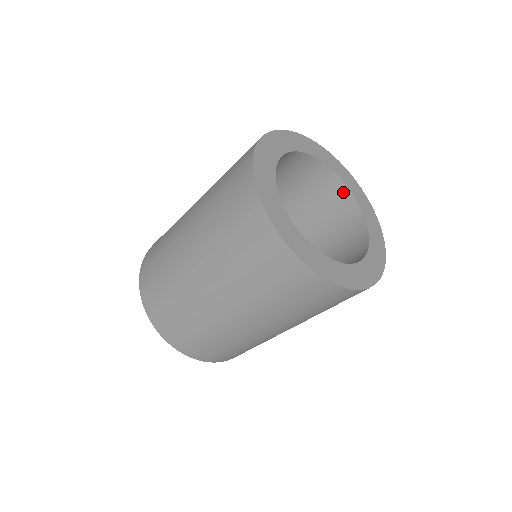
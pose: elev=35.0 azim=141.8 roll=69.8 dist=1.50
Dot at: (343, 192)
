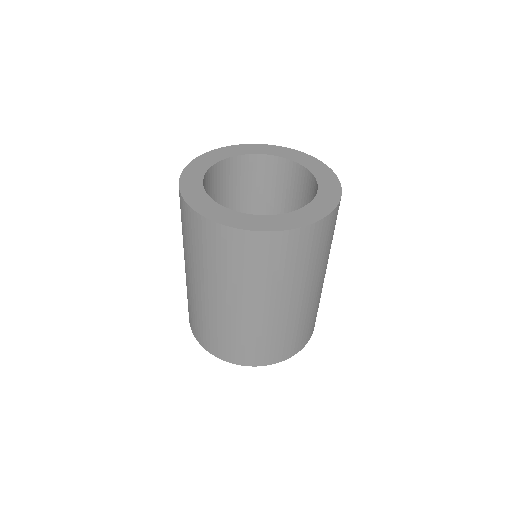
Dot at: (314, 184)
